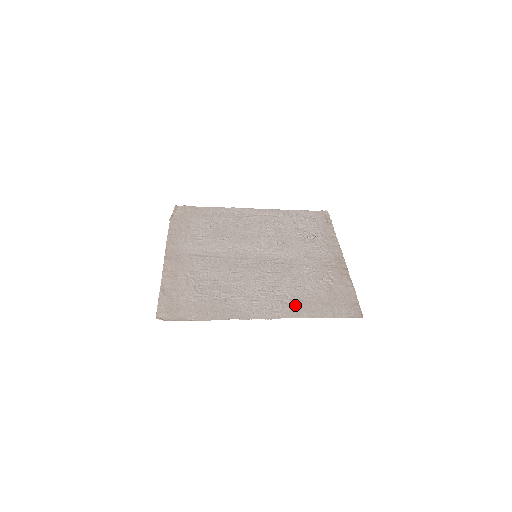
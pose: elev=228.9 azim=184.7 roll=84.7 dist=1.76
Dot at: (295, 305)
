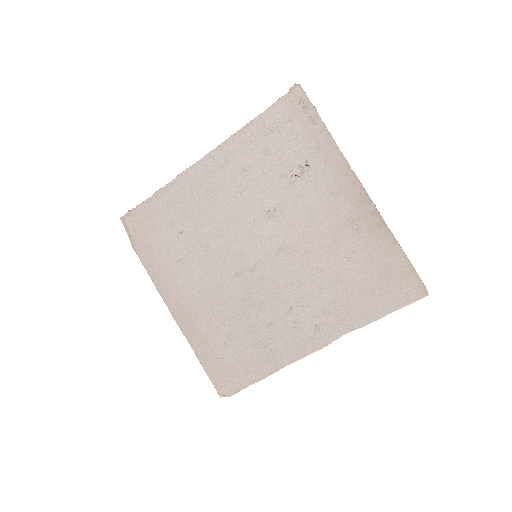
Dot at: (338, 315)
